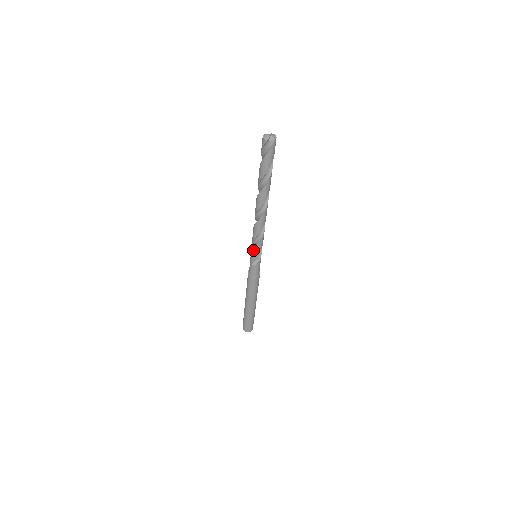
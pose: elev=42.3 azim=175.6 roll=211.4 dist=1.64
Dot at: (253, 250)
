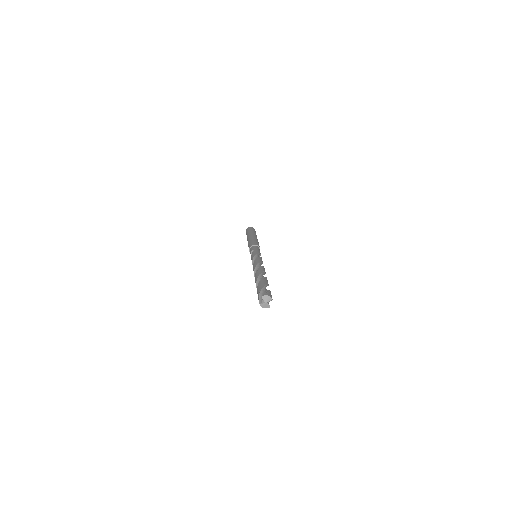
Dot at: occluded
